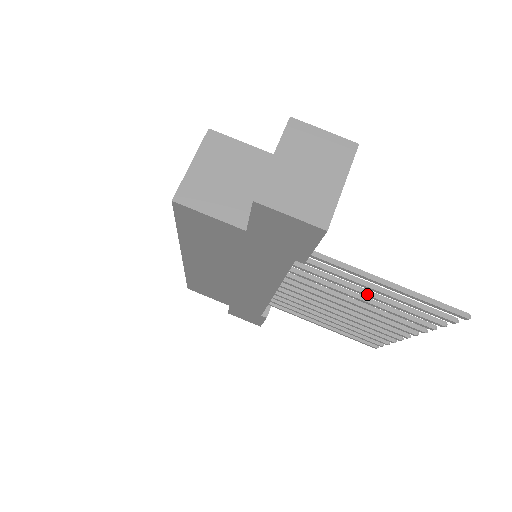
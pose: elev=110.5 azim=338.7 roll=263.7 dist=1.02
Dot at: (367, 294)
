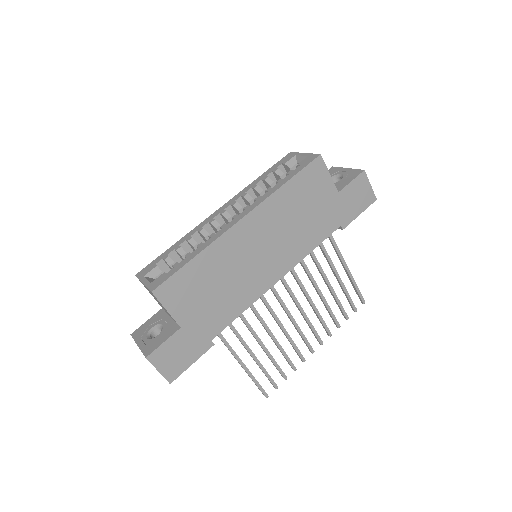
Dot at: occluded
